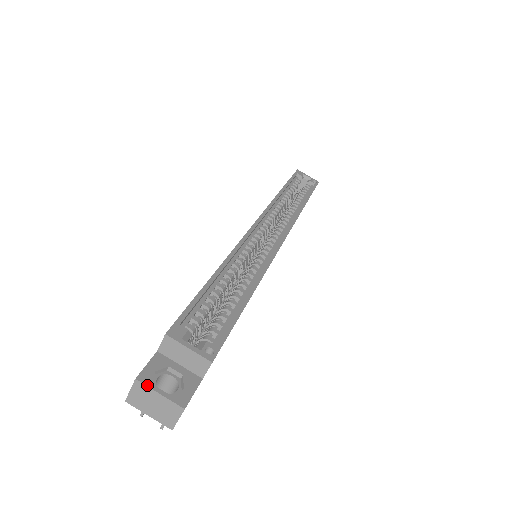
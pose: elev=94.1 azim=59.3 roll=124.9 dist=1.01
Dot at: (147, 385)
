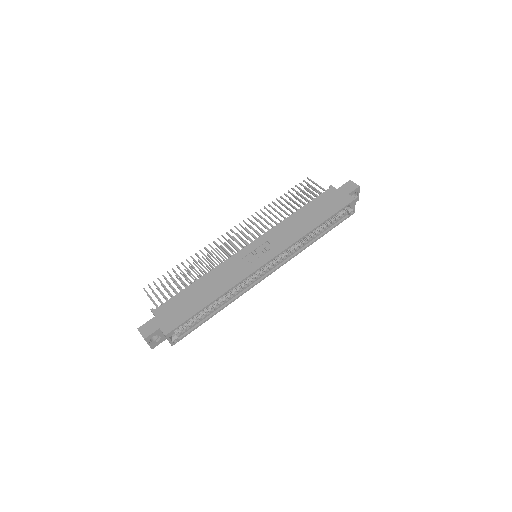
Dot at: (146, 341)
